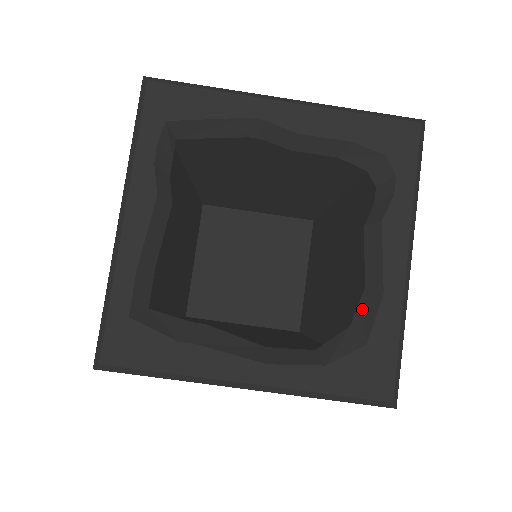
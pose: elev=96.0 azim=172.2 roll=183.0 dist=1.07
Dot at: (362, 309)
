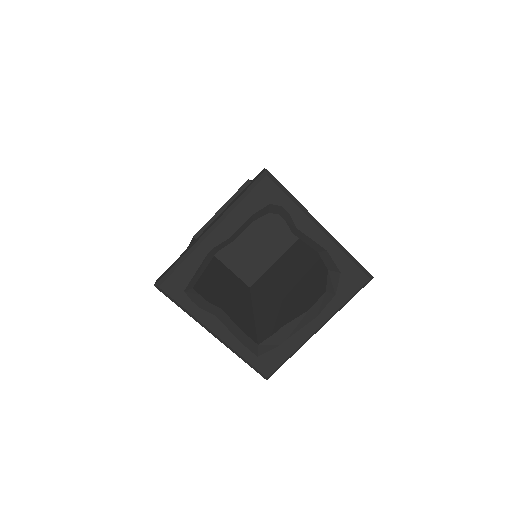
Dot at: (325, 261)
